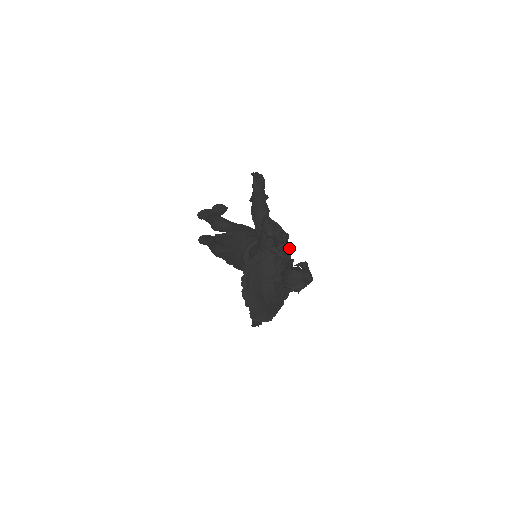
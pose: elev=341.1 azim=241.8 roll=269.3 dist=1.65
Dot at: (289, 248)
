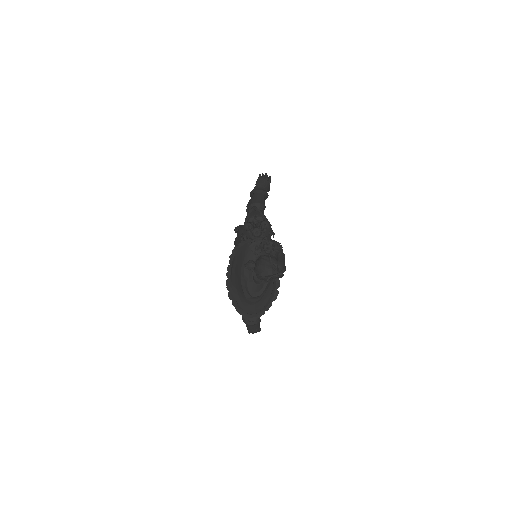
Dot at: (273, 241)
